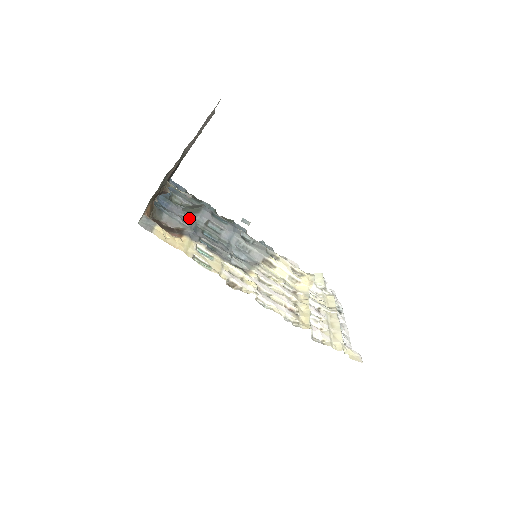
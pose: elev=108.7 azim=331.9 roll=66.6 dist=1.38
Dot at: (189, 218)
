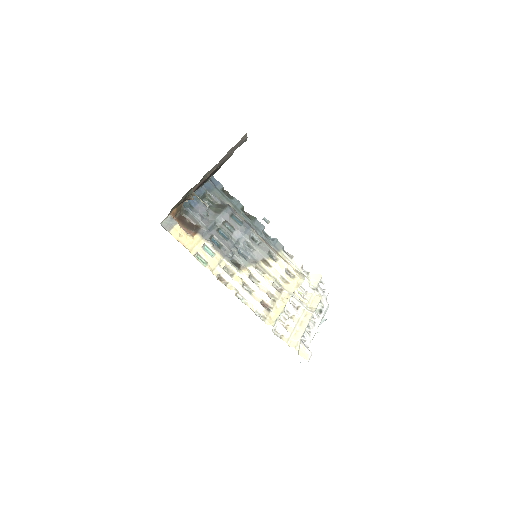
Dot at: (211, 217)
